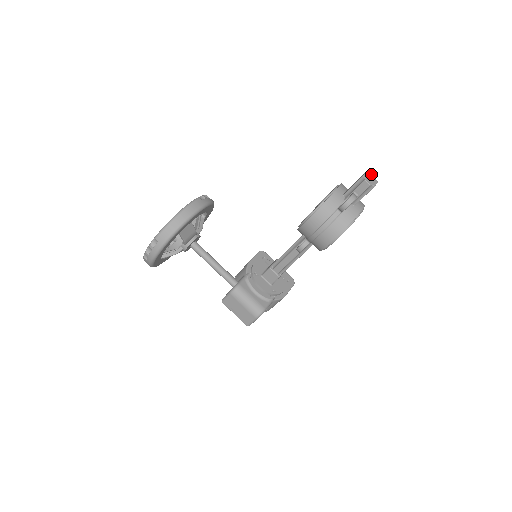
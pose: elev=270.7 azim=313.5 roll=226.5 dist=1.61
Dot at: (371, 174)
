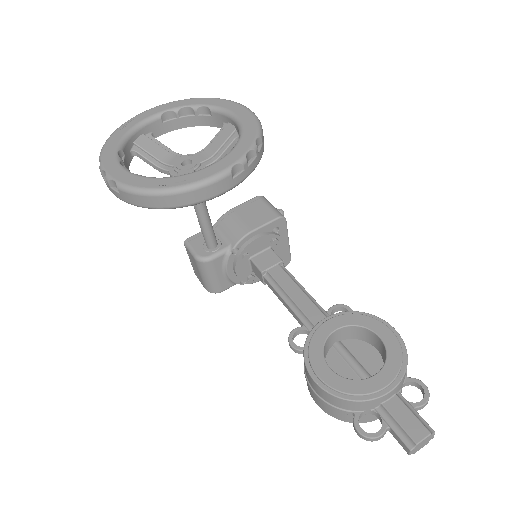
Dot at: (433, 436)
